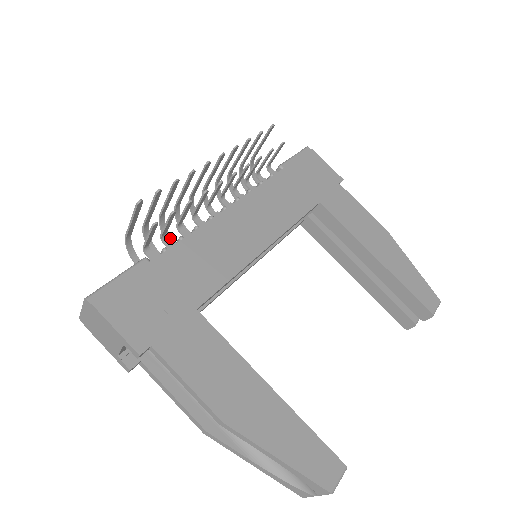
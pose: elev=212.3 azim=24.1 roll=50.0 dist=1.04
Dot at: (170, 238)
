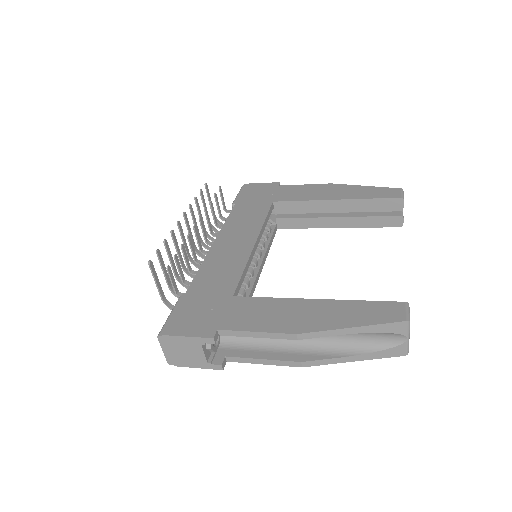
Dot at: occluded
